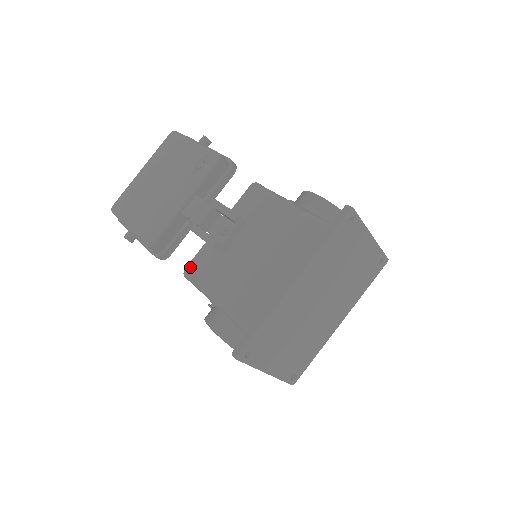
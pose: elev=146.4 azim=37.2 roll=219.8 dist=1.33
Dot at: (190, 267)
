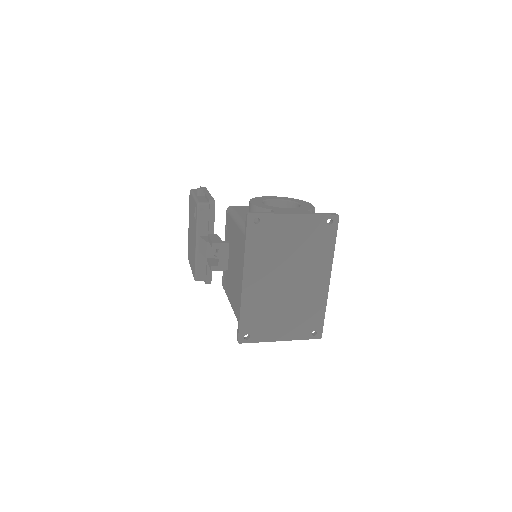
Dot at: (222, 283)
